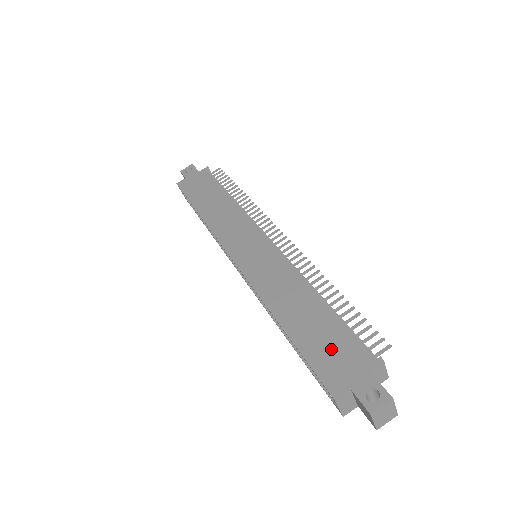
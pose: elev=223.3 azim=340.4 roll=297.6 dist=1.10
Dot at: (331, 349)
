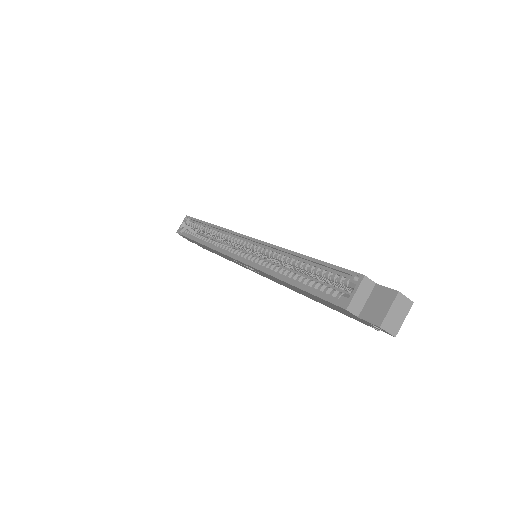
Dot at: occluded
